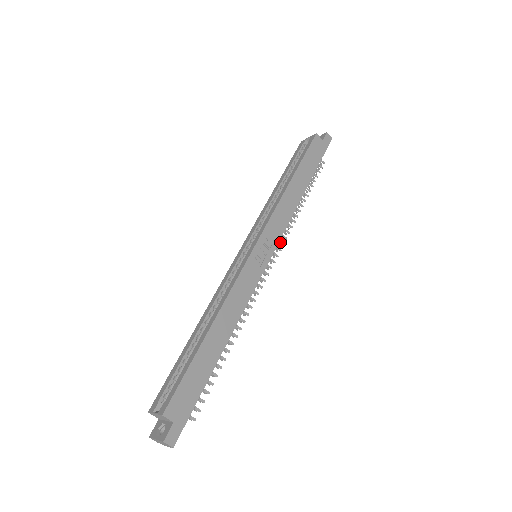
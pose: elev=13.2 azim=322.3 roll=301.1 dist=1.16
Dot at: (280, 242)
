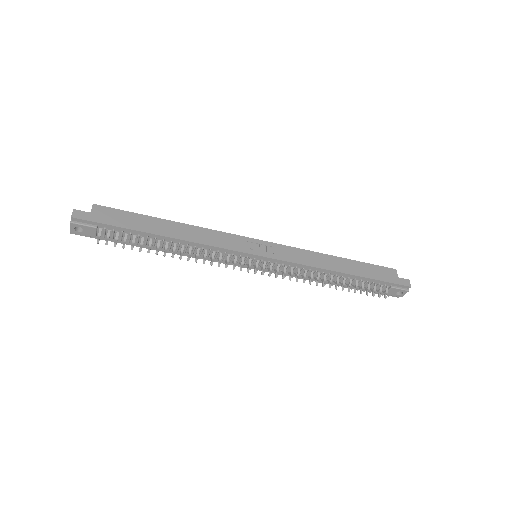
Dot at: (284, 273)
